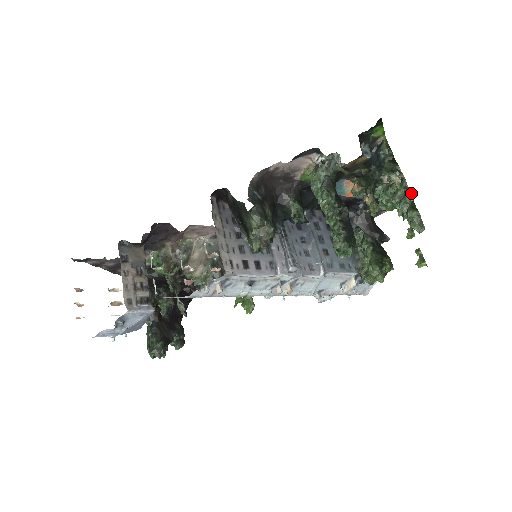
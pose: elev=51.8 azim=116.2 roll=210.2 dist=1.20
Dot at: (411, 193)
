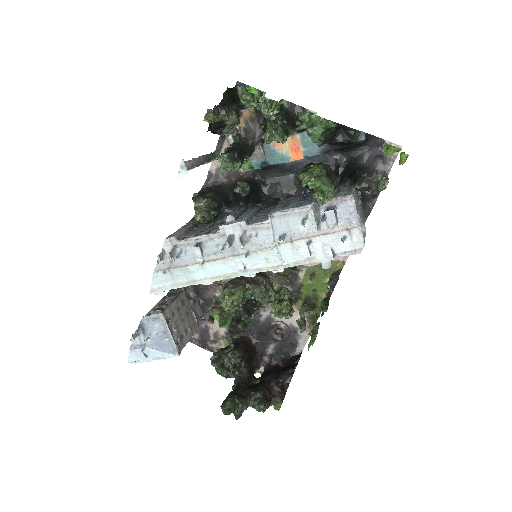
Dot at: (238, 86)
